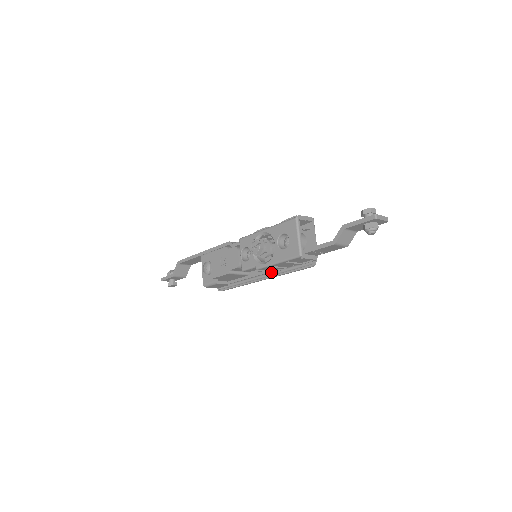
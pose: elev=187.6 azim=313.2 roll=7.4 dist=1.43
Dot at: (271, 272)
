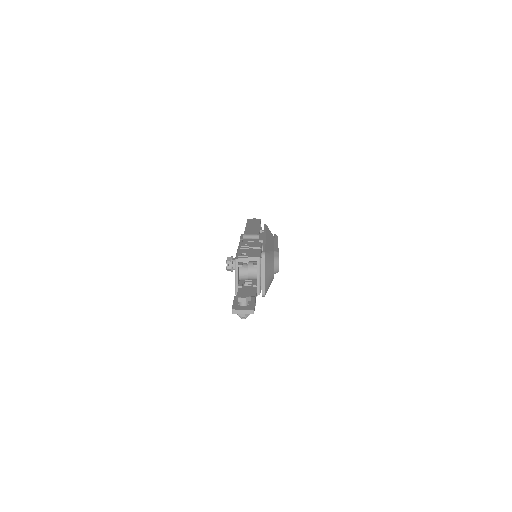
Dot at: occluded
